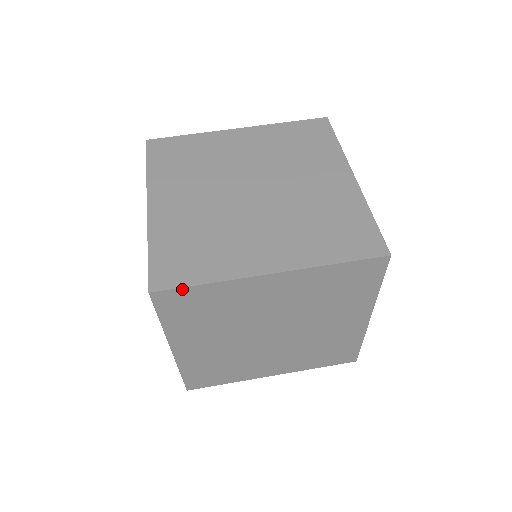
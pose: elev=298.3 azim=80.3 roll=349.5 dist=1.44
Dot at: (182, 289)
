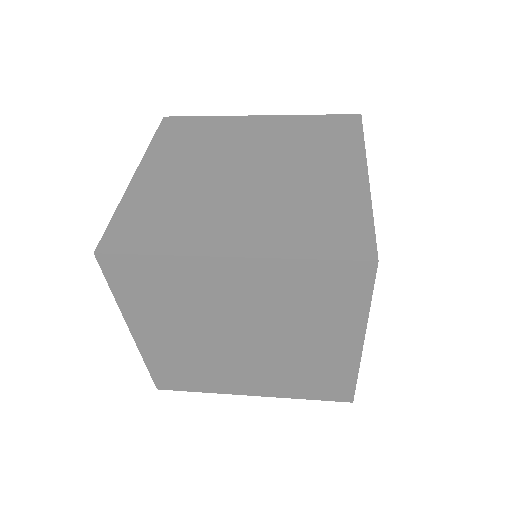
Dot at: (188, 118)
